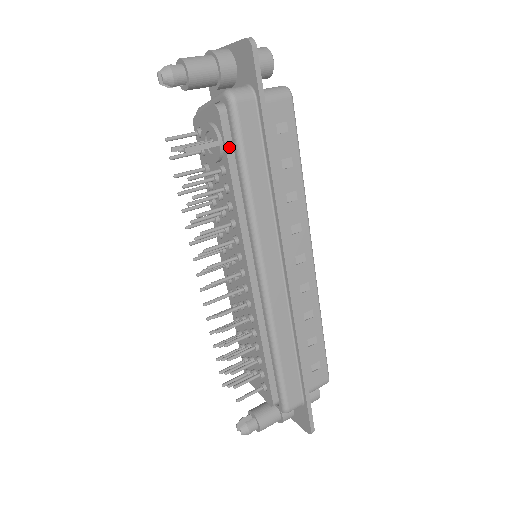
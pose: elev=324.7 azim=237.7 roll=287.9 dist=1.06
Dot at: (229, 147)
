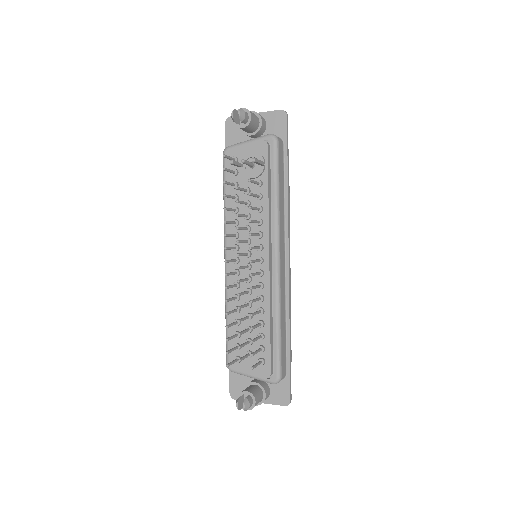
Dot at: (269, 168)
